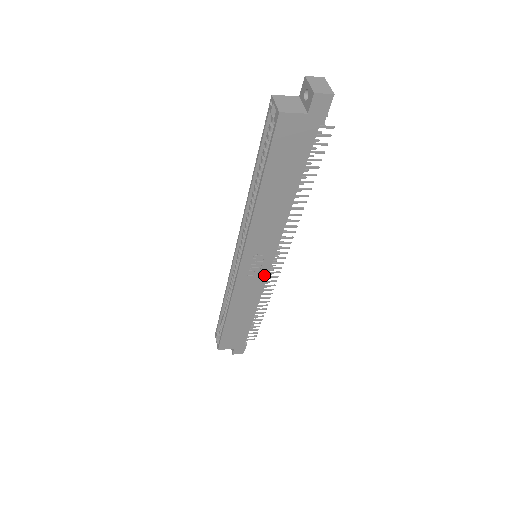
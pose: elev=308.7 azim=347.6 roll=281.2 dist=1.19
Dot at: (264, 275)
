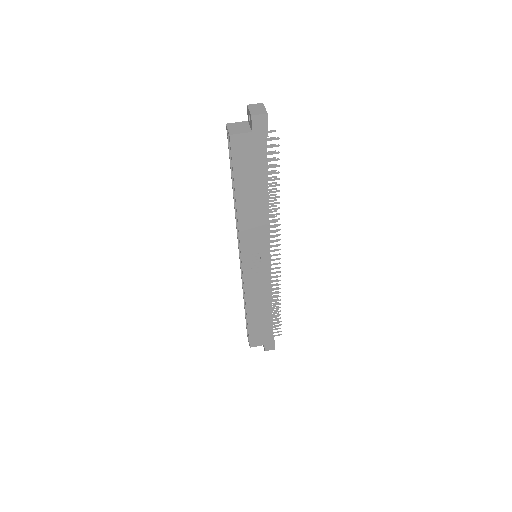
Dot at: (266, 271)
